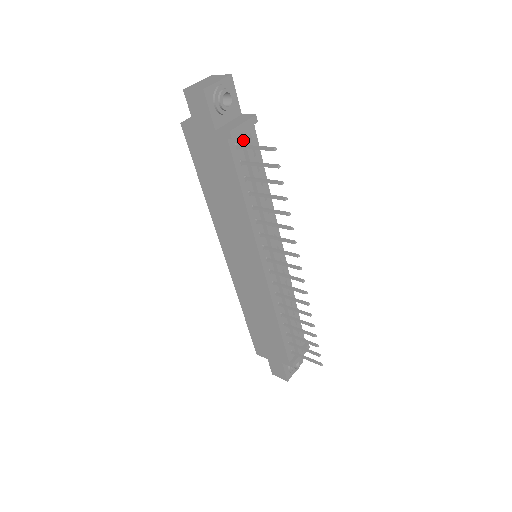
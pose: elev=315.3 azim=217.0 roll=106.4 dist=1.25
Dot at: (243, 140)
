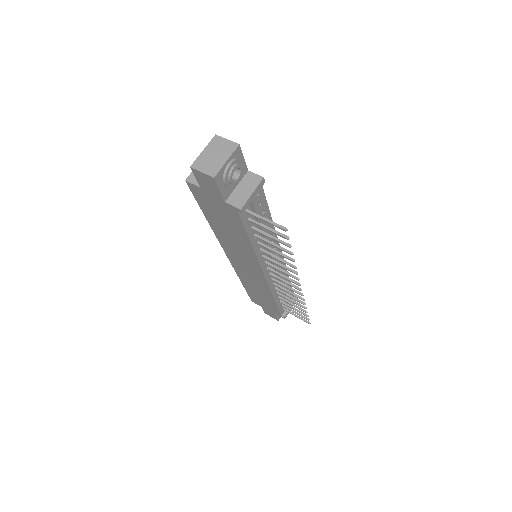
Dot at: (252, 204)
